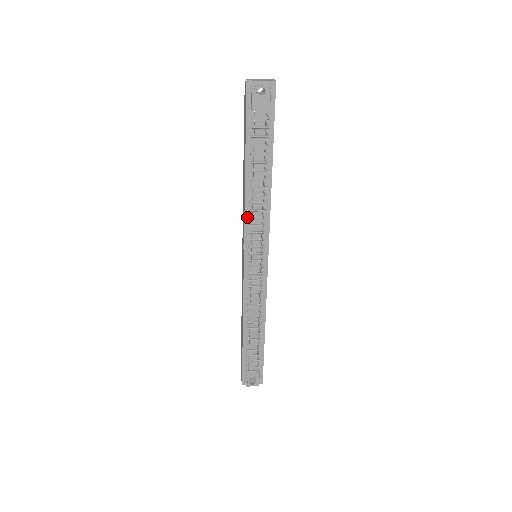
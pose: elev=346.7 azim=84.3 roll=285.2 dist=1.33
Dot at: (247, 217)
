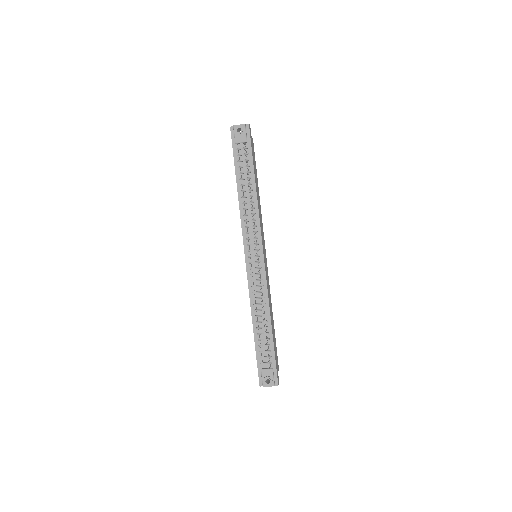
Dot at: (243, 221)
